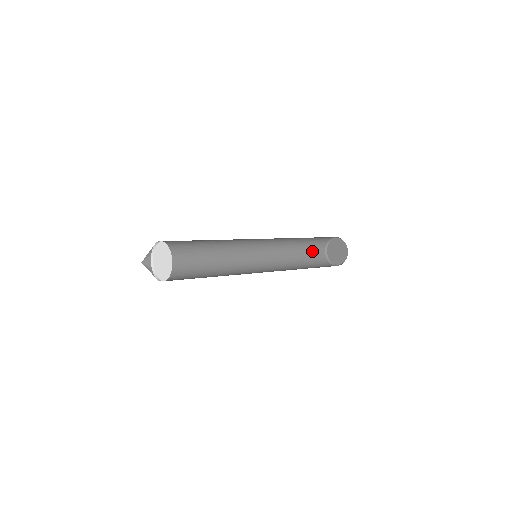
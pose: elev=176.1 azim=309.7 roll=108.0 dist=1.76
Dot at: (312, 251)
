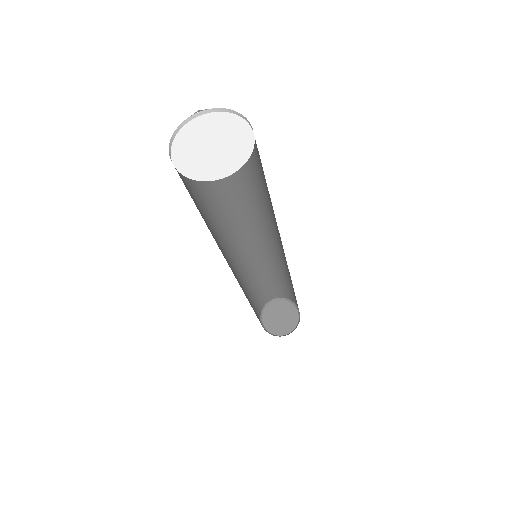
Dot at: (260, 296)
